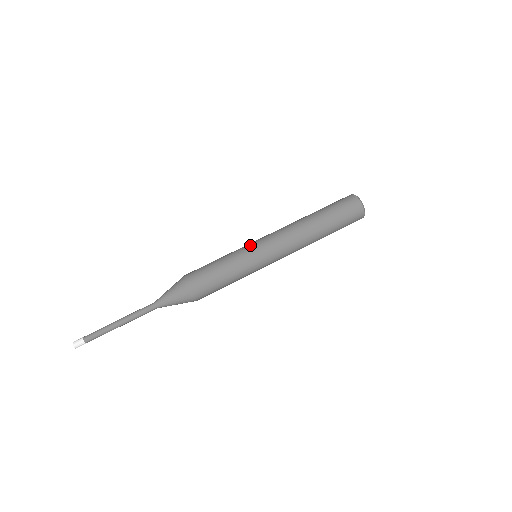
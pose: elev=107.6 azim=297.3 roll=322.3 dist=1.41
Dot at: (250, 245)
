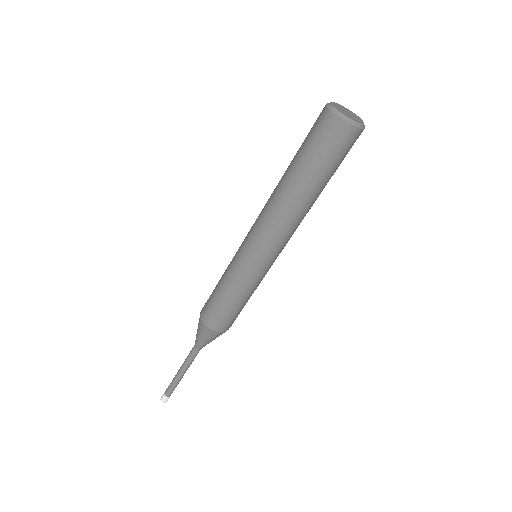
Dot at: (248, 265)
